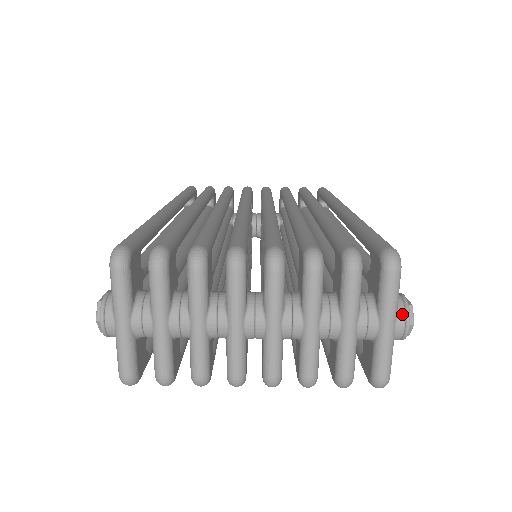
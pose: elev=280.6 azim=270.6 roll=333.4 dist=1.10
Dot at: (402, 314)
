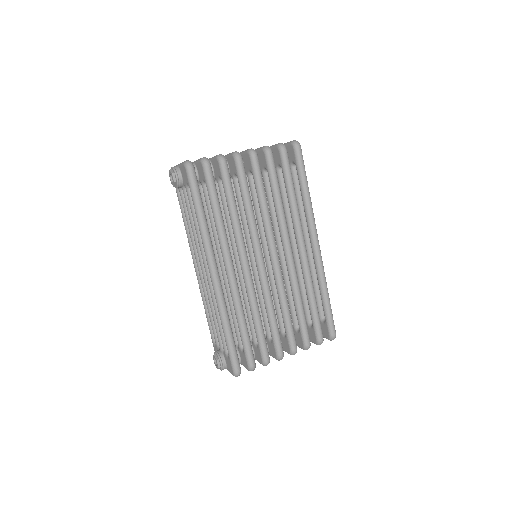
Dot at: occluded
